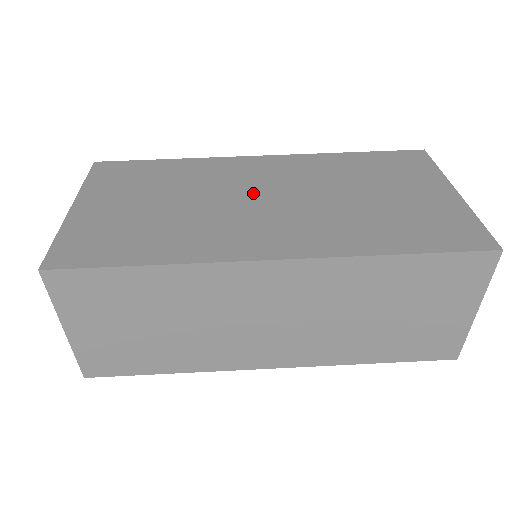
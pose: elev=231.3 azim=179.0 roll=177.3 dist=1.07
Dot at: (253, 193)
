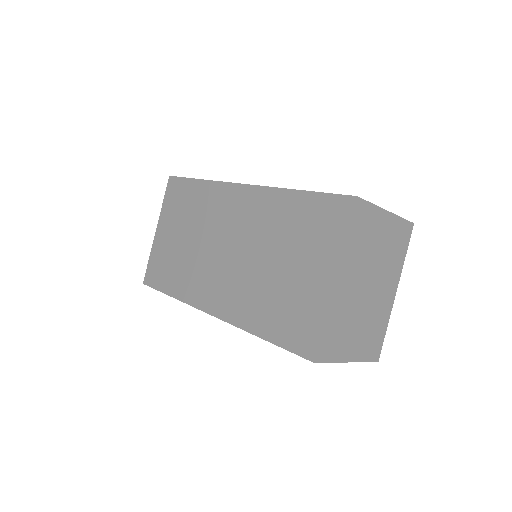
Dot at: (223, 240)
